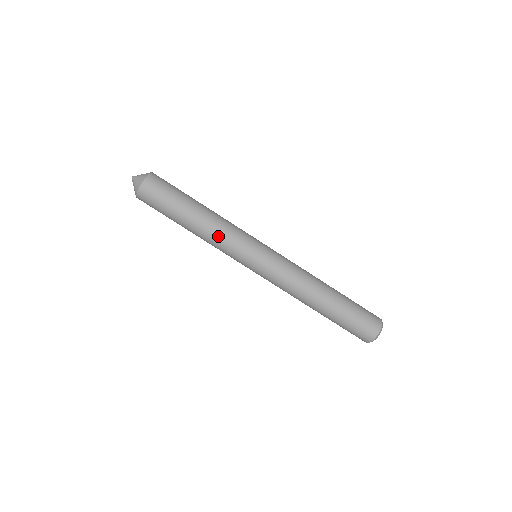
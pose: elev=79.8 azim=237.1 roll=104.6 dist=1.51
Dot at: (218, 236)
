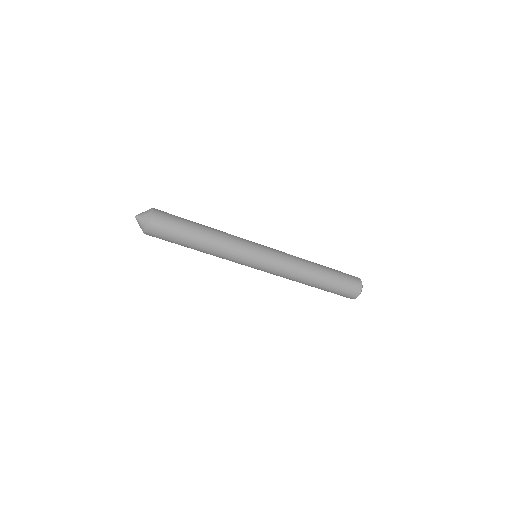
Dot at: (225, 251)
